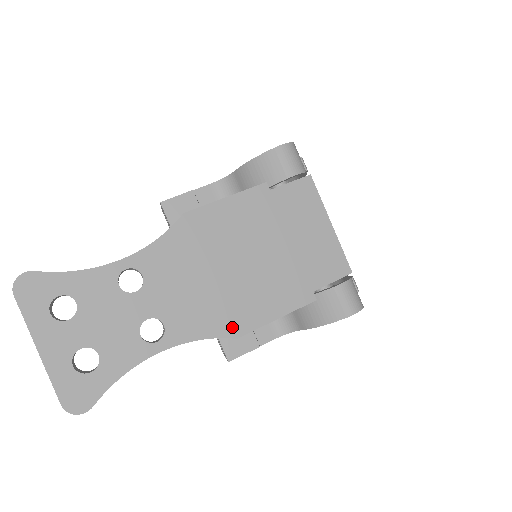
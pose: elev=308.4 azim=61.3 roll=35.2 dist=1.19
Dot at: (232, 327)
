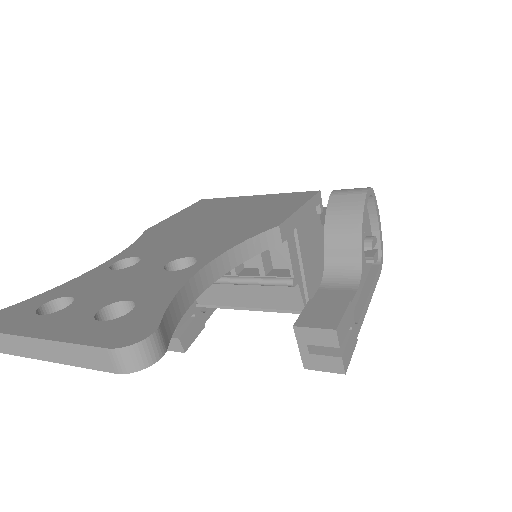
Dot at: (264, 226)
